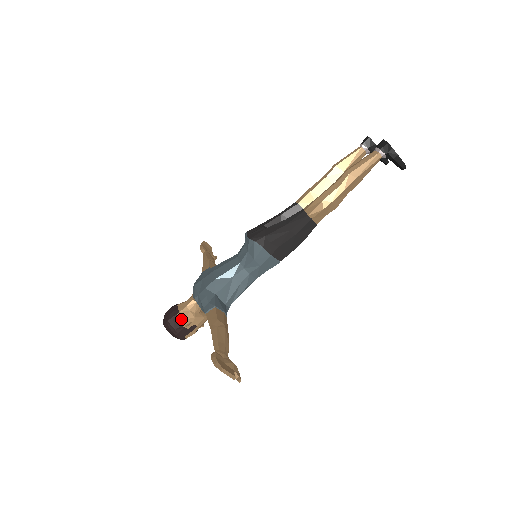
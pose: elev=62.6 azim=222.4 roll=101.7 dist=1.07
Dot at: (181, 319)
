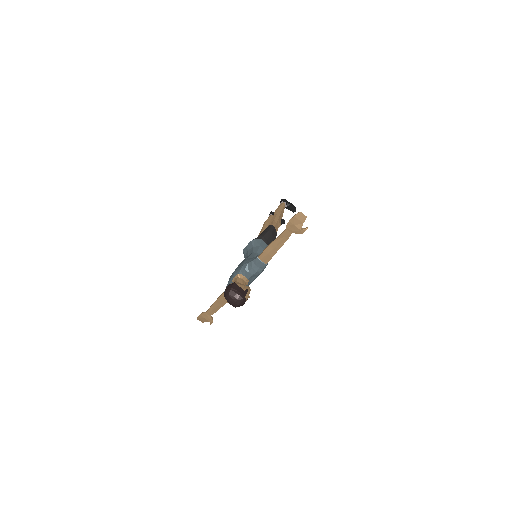
Dot at: (238, 285)
